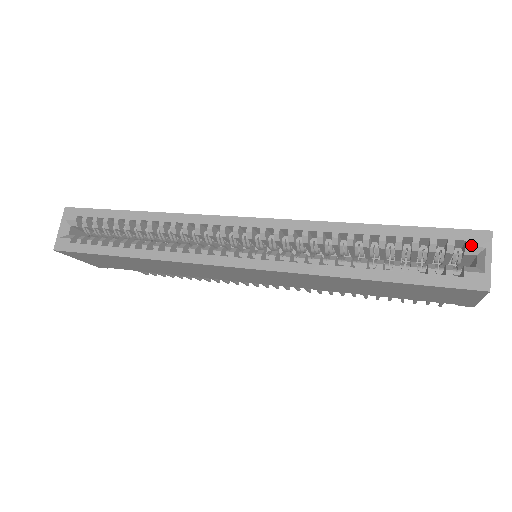
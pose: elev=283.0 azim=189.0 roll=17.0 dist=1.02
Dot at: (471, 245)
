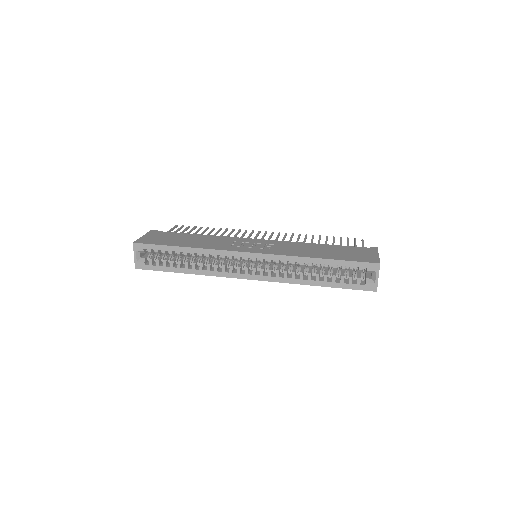
Dot at: (370, 270)
